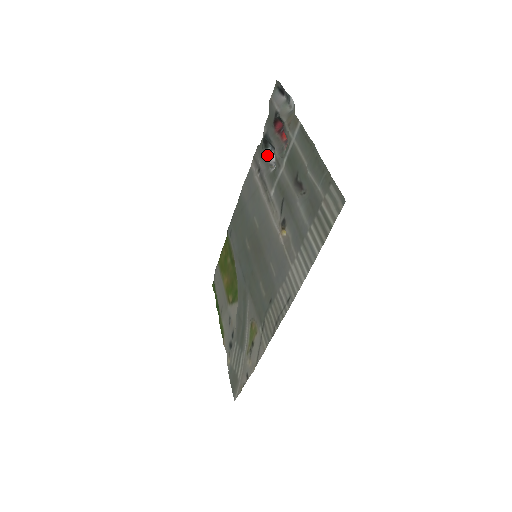
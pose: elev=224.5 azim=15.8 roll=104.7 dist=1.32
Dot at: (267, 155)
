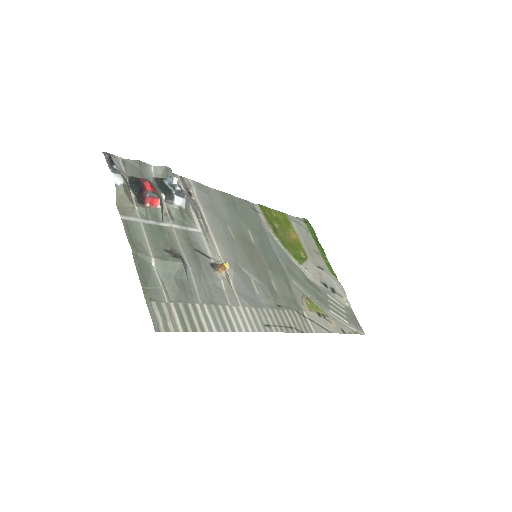
Dot at: occluded
